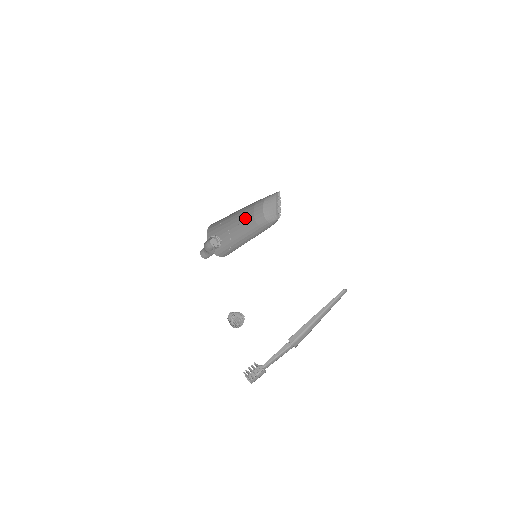
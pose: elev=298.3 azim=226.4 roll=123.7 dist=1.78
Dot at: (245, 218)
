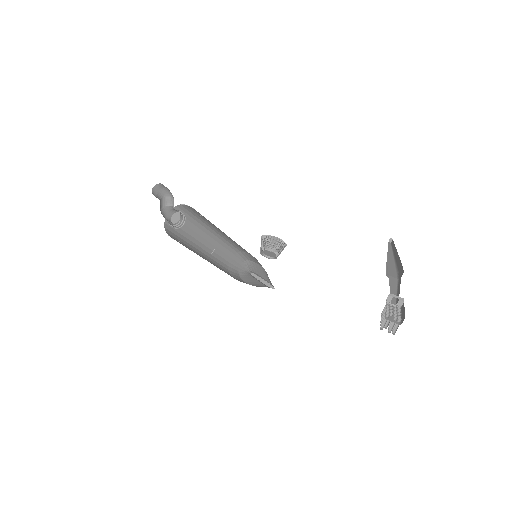
Dot at: occluded
